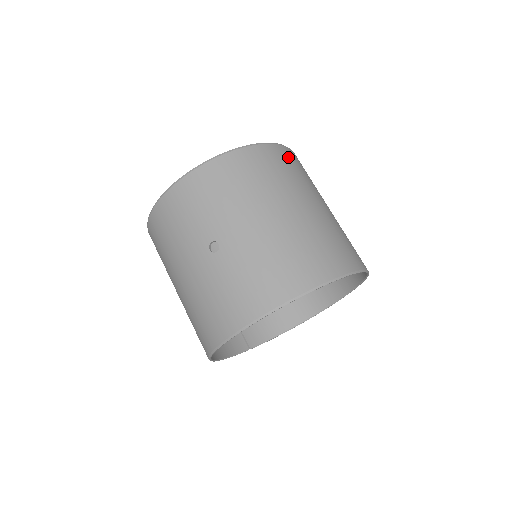
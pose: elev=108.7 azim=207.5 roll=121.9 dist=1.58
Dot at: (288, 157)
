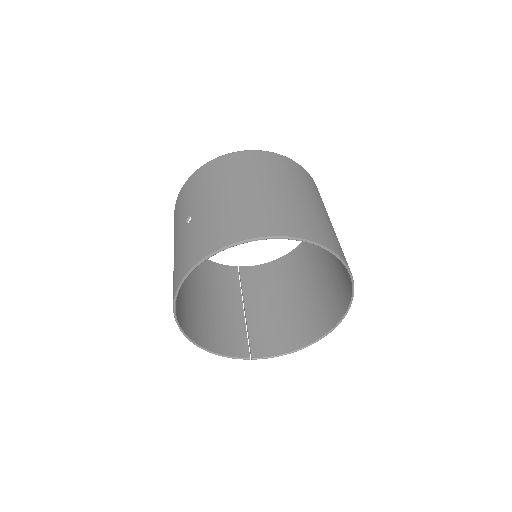
Dot at: (283, 162)
